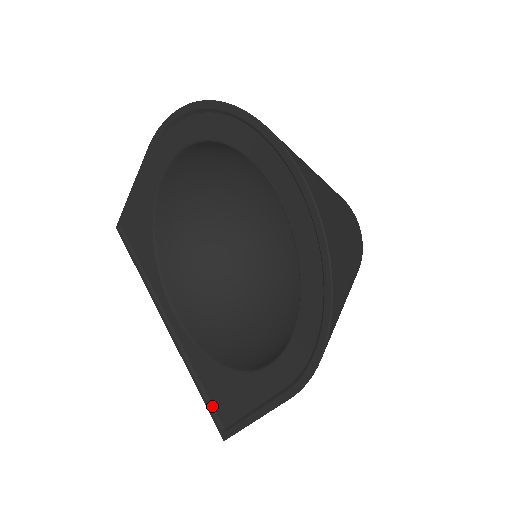
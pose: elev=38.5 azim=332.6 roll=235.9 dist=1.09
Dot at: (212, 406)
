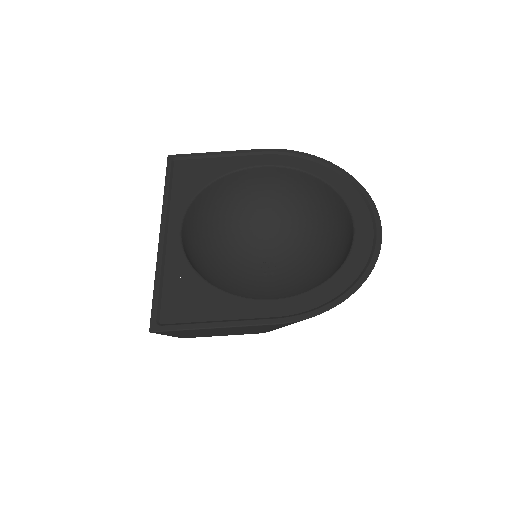
Dot at: (160, 303)
